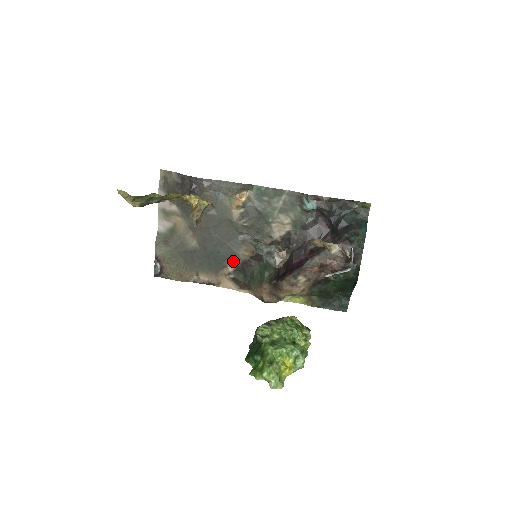
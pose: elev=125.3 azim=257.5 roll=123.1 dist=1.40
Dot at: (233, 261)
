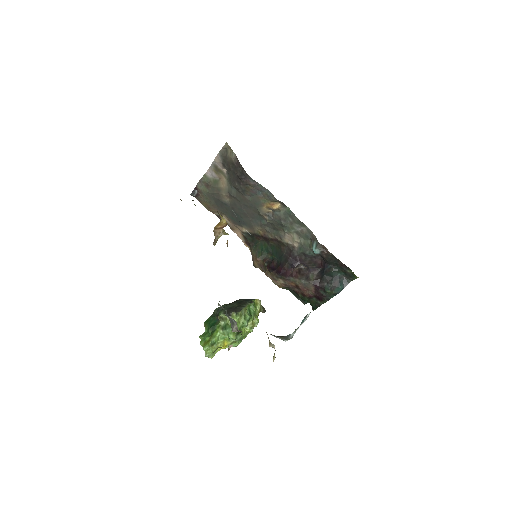
Dot at: (248, 228)
